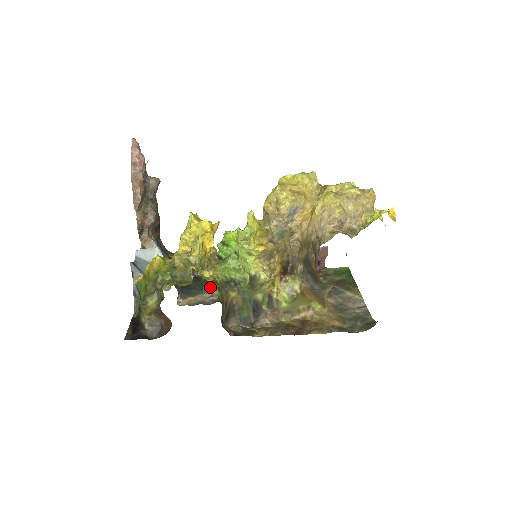
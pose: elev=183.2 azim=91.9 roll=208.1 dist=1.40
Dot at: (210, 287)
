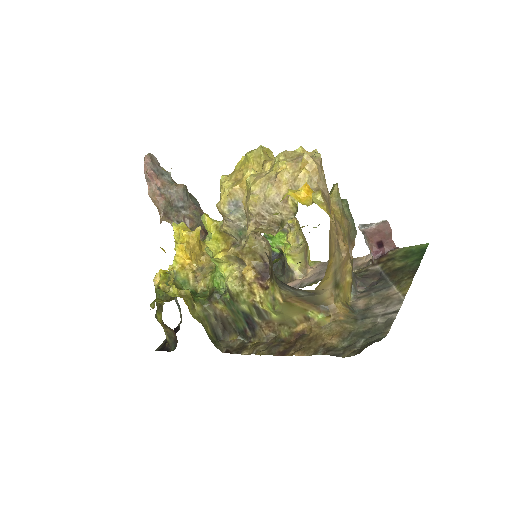
Dot at: occluded
